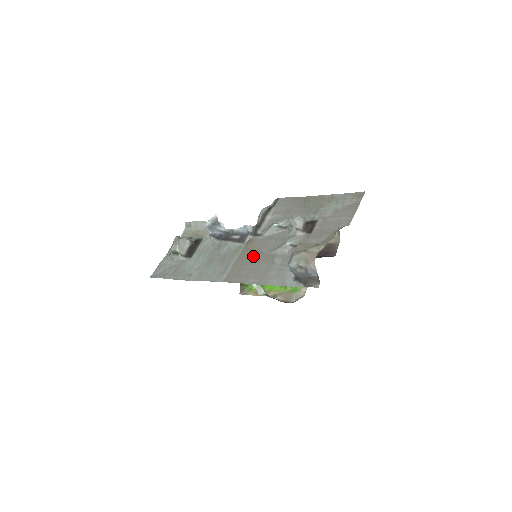
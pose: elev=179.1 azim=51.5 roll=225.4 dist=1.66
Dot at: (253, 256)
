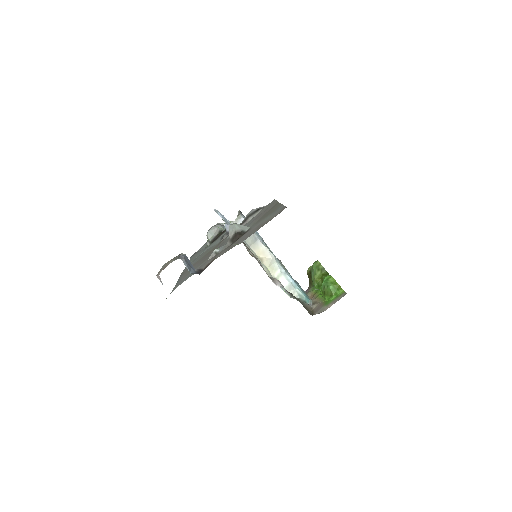
Dot at: (206, 256)
